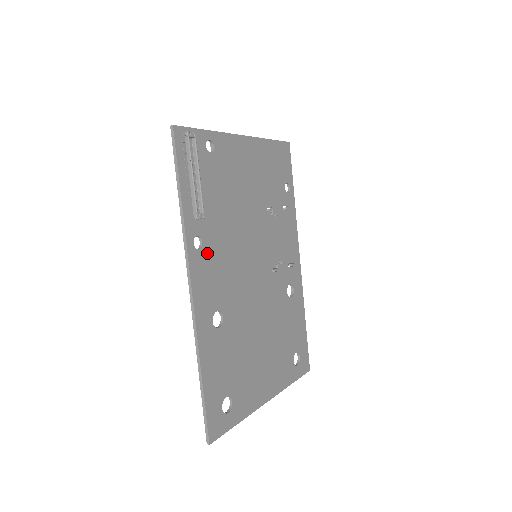
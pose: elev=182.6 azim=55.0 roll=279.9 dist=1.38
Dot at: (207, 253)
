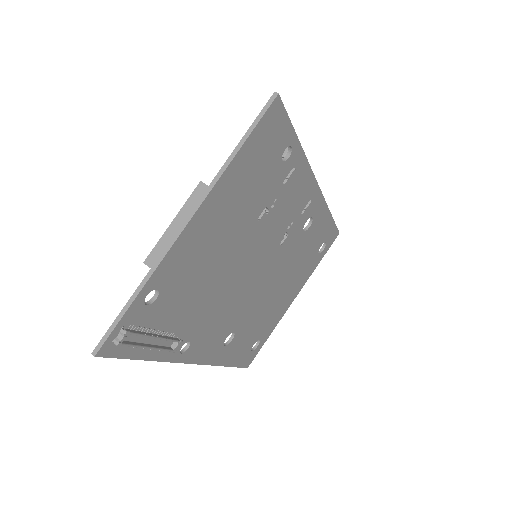
Dot at: (198, 337)
